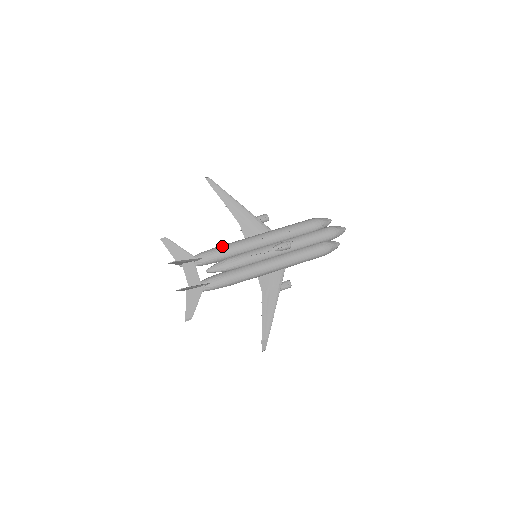
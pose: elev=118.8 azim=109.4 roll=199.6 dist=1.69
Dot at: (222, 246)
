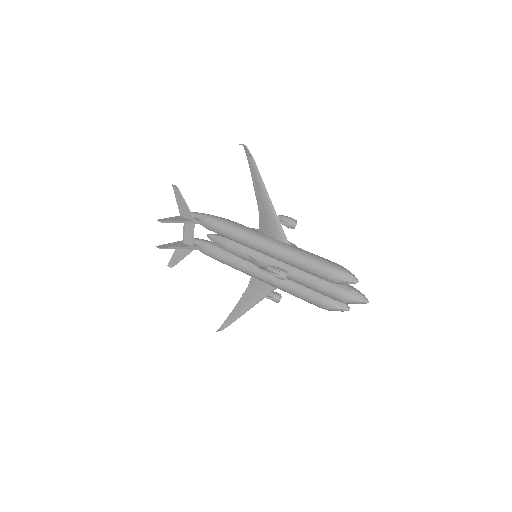
Dot at: (227, 225)
